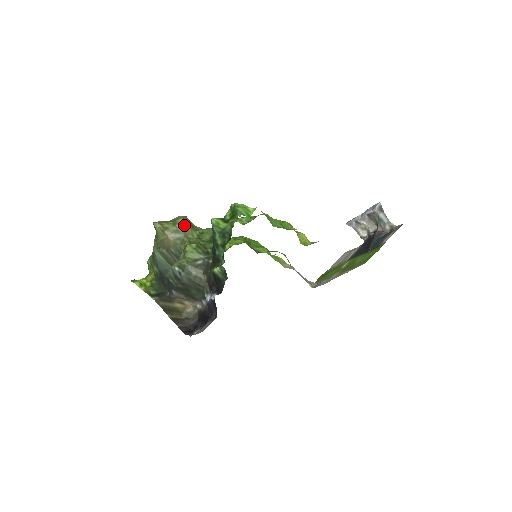
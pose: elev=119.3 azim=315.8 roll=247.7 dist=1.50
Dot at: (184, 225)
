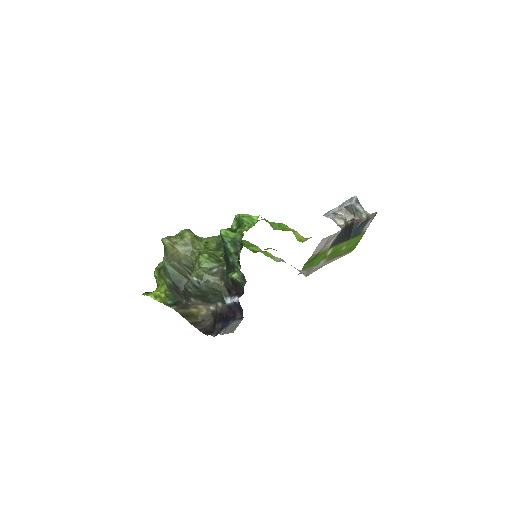
Dot at: (191, 238)
